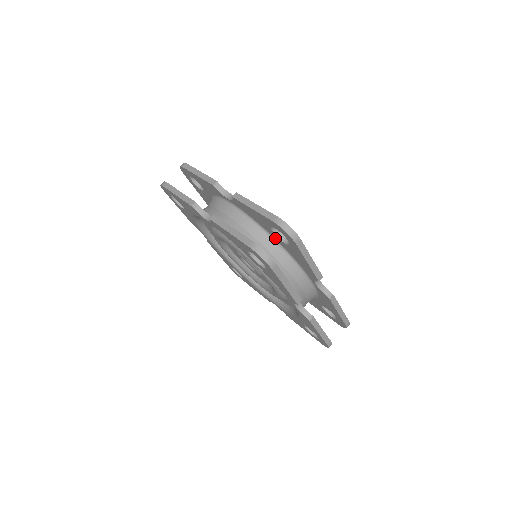
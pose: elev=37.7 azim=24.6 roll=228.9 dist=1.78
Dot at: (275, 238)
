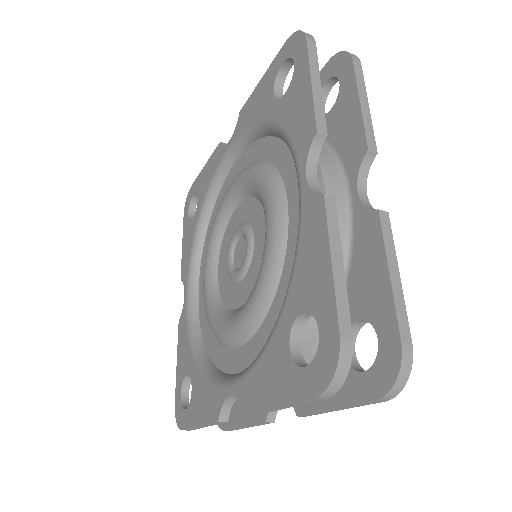
Dot at: occluded
